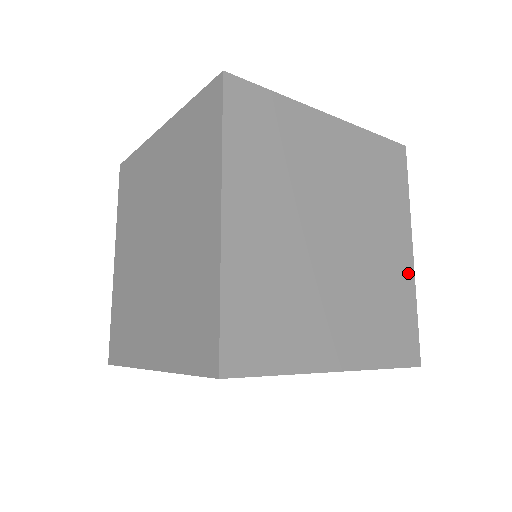
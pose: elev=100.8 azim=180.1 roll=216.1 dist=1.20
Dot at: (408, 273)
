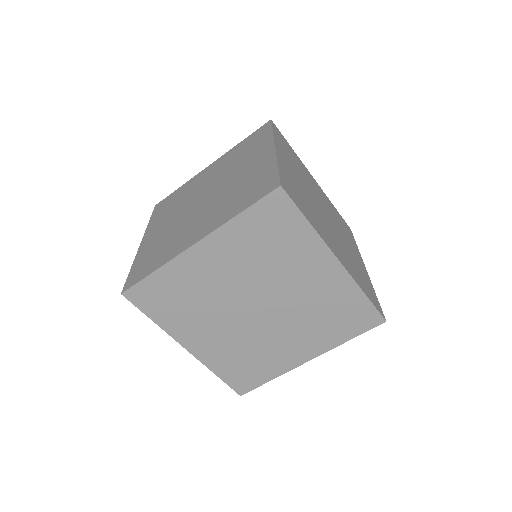
Dot at: (323, 192)
